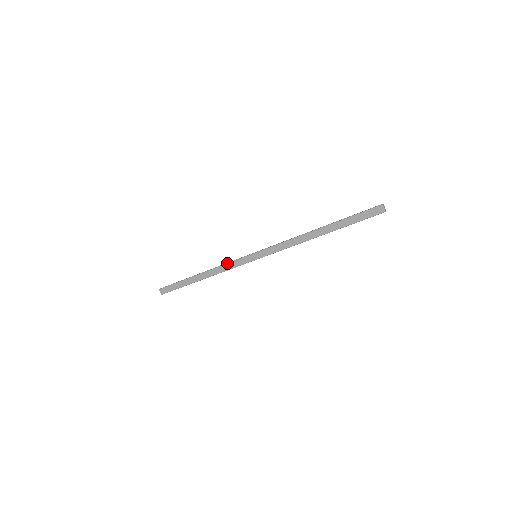
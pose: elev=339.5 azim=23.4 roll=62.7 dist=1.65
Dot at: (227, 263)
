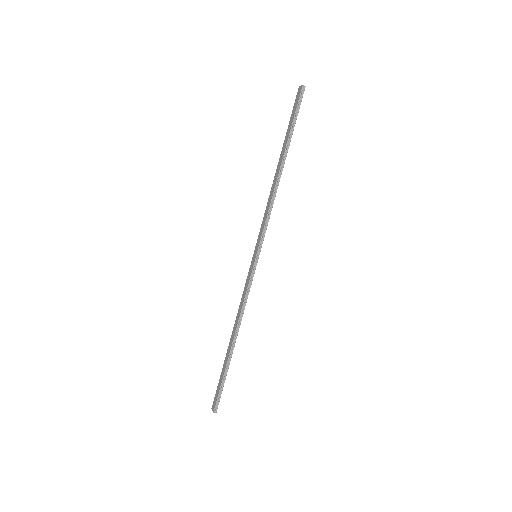
Dot at: (242, 295)
